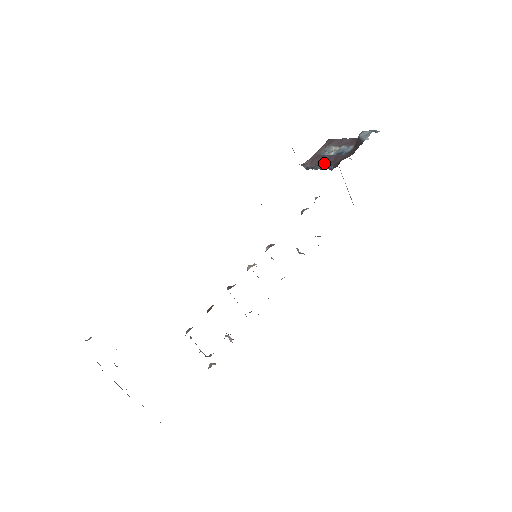
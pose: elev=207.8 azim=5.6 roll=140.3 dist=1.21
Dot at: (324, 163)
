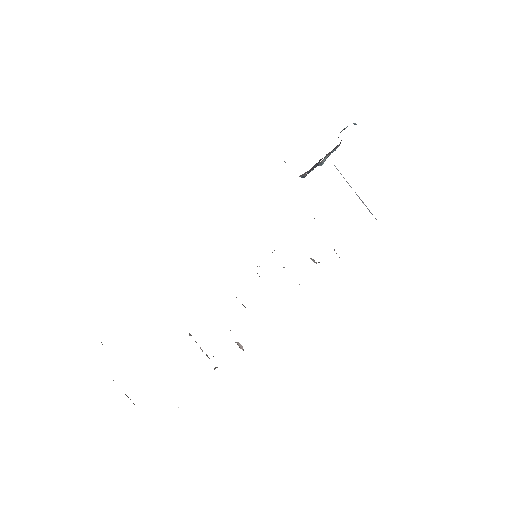
Dot at: (314, 165)
